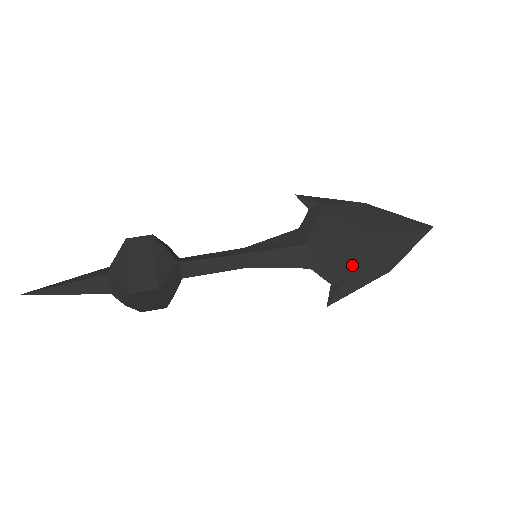
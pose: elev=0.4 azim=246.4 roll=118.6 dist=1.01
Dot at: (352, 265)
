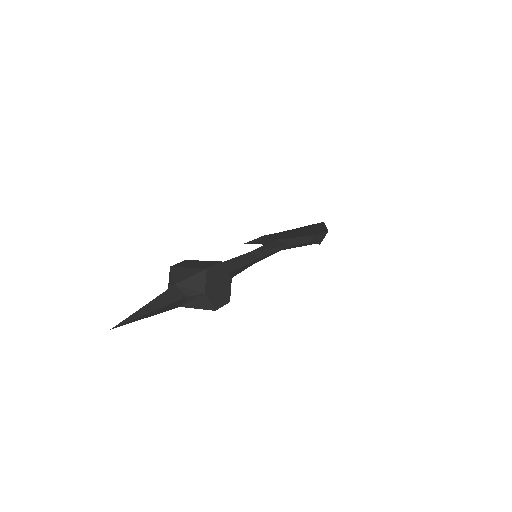
Dot at: (309, 233)
